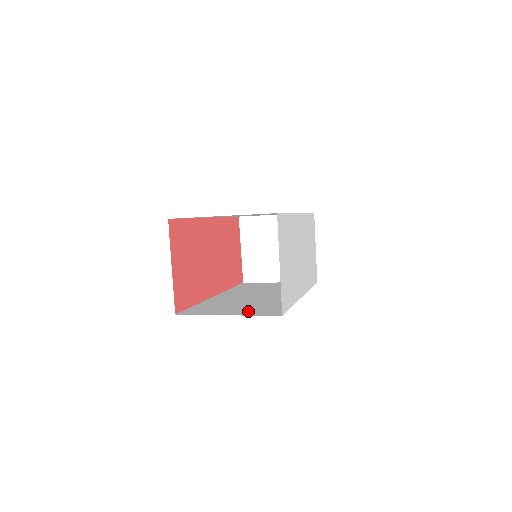
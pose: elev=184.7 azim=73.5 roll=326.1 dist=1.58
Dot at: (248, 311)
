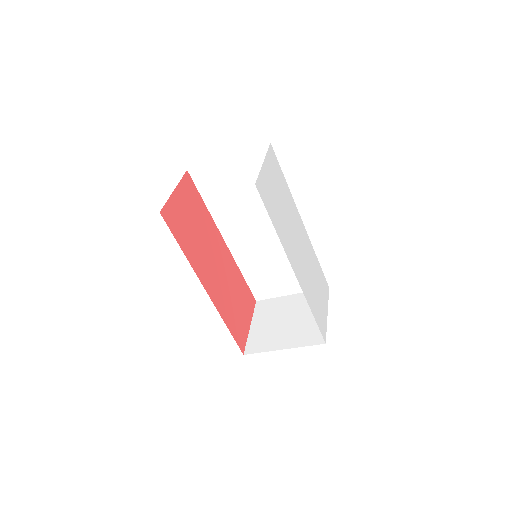
Dot at: occluded
